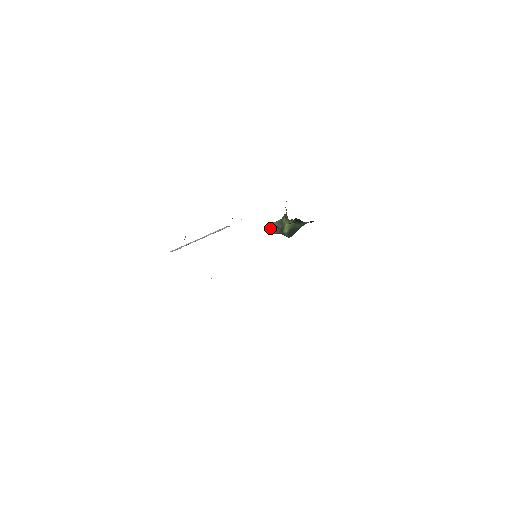
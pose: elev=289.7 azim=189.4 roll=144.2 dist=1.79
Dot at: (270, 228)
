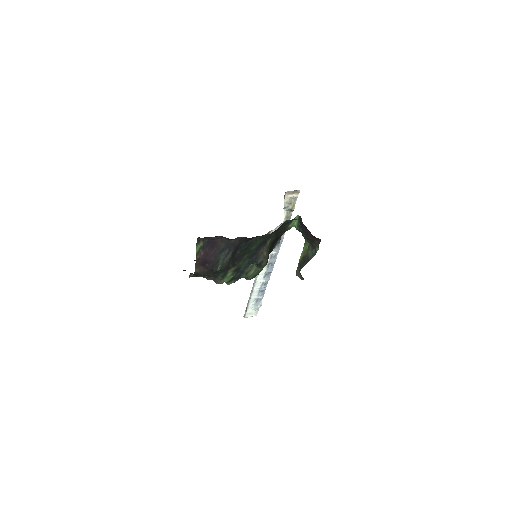
Dot at: (297, 267)
